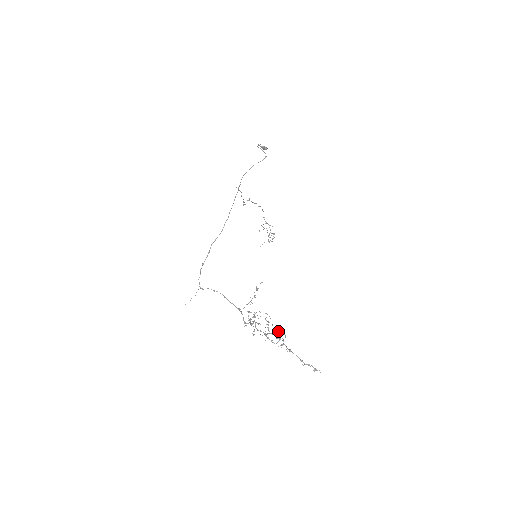
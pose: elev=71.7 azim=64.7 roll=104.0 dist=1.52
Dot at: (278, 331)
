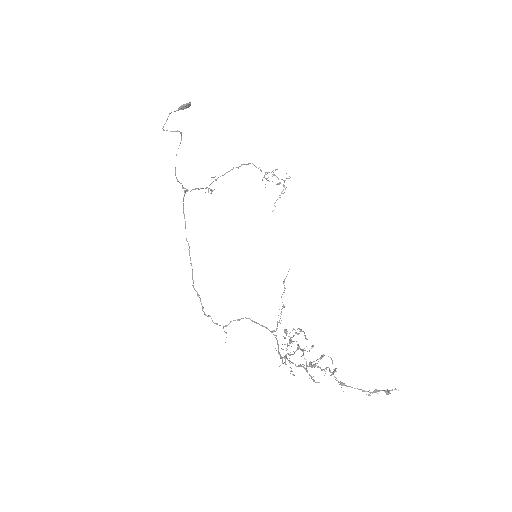
Dot at: occluded
